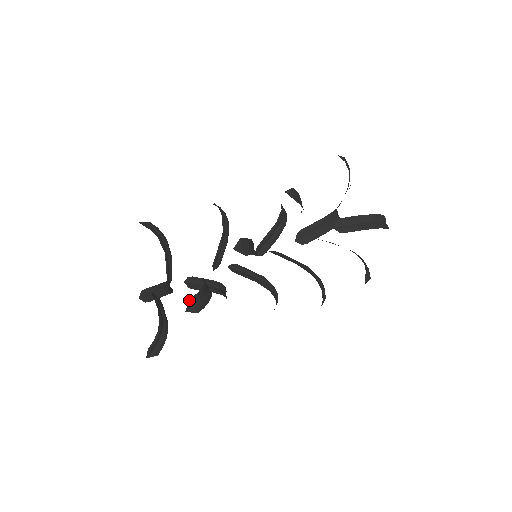
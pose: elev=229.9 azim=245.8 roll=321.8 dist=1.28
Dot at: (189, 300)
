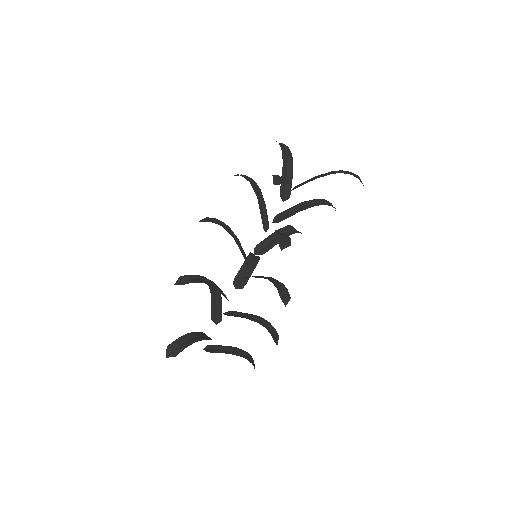
Dot at: (179, 277)
